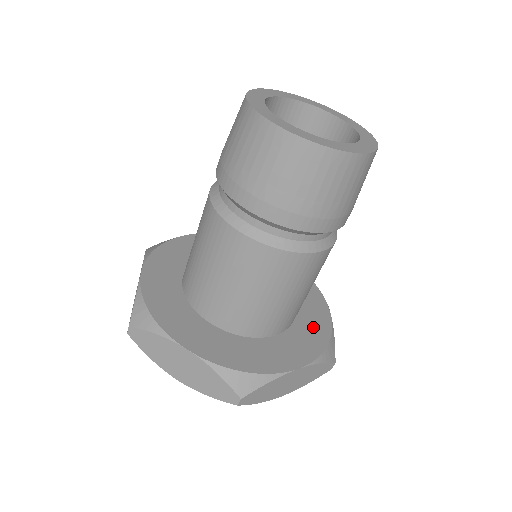
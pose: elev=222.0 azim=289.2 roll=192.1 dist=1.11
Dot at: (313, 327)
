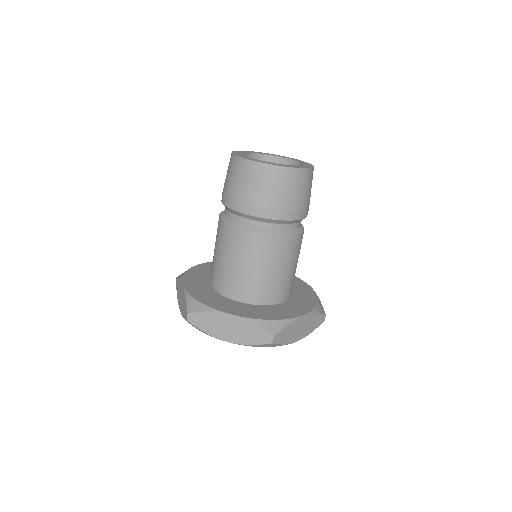
Dot at: (304, 296)
